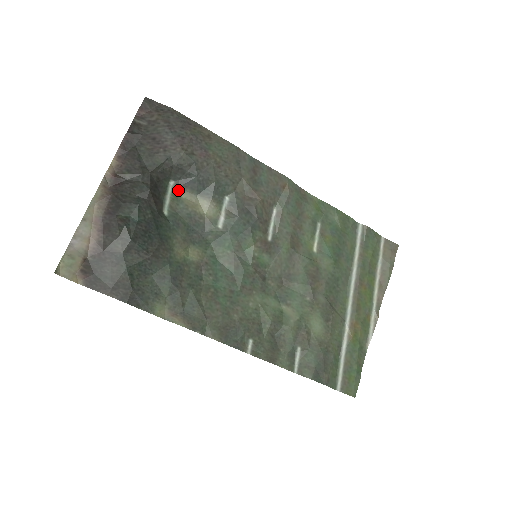
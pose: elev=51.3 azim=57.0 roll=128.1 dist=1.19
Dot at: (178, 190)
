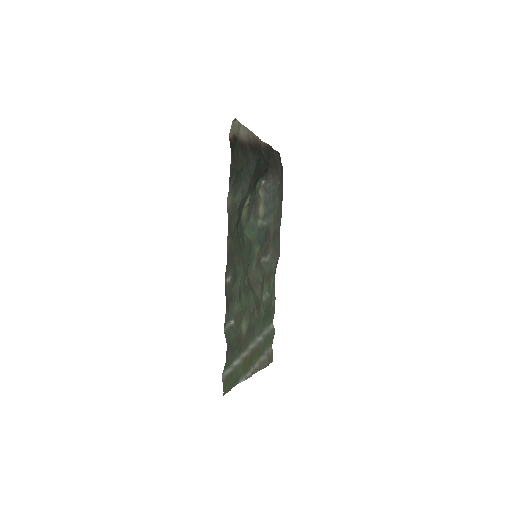
Dot at: (261, 188)
